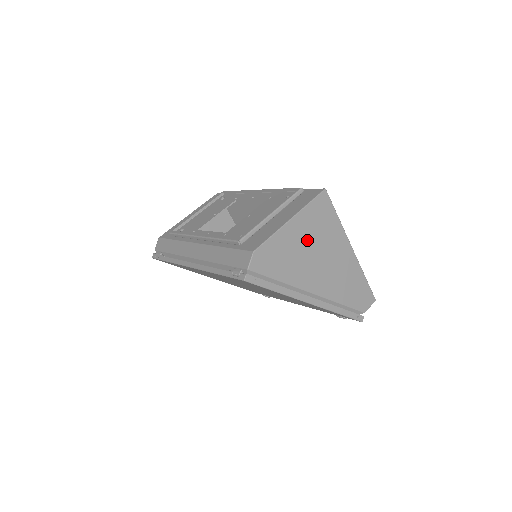
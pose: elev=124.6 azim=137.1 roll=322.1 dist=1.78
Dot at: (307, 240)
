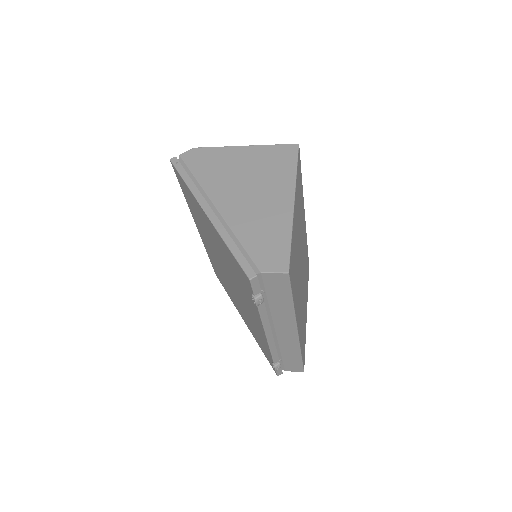
Dot at: (247, 166)
